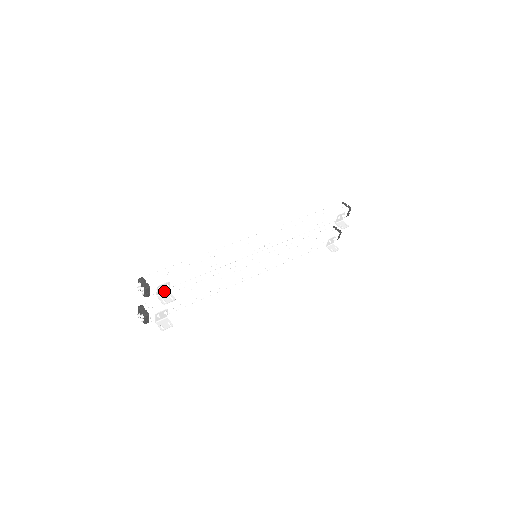
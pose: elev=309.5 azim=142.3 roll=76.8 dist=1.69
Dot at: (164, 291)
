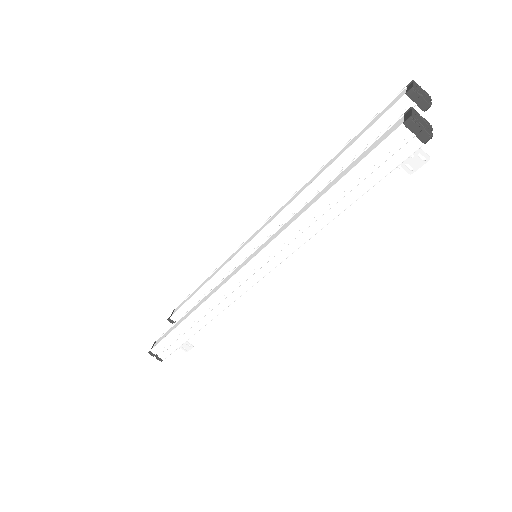
Dot at: occluded
